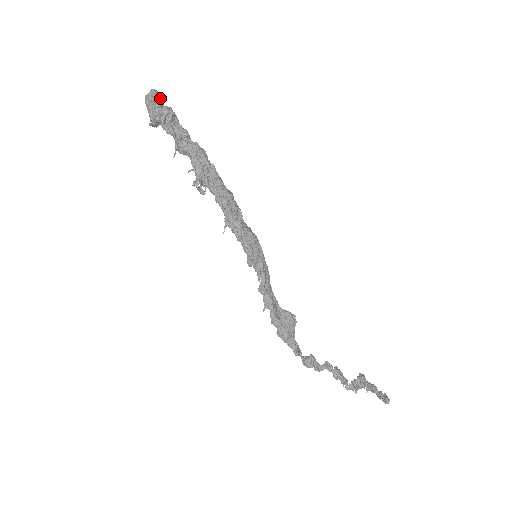
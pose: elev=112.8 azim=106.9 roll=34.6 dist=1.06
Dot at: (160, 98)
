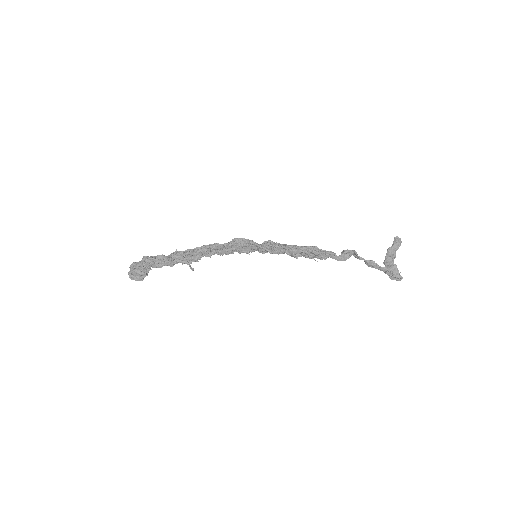
Dot at: occluded
